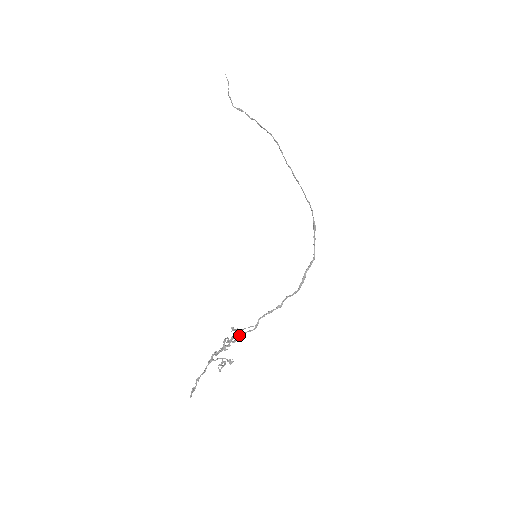
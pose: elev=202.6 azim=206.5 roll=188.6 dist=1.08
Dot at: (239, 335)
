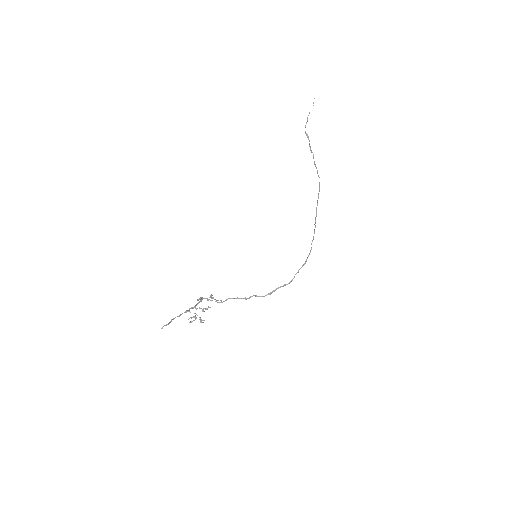
Dot at: (207, 299)
